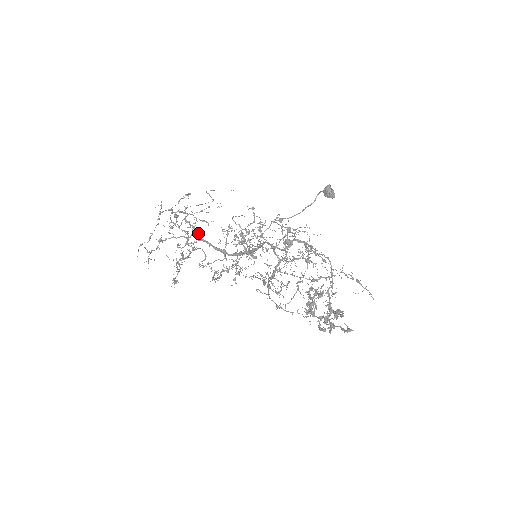
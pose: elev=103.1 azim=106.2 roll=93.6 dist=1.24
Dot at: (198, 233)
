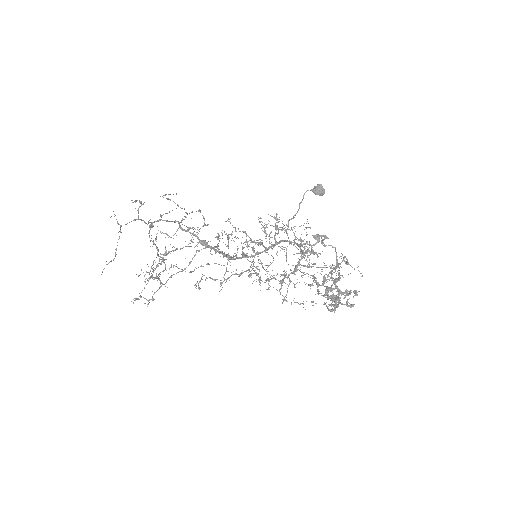
Dot at: occluded
